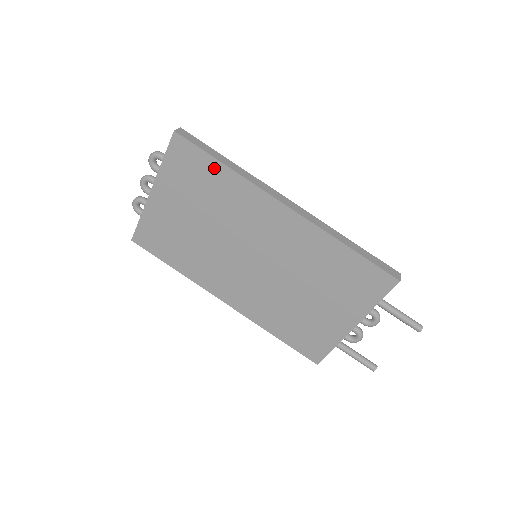
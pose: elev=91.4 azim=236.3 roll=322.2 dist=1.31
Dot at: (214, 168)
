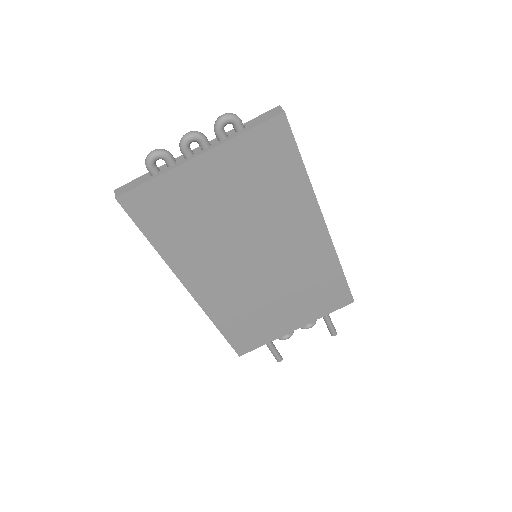
Dot at: (293, 167)
